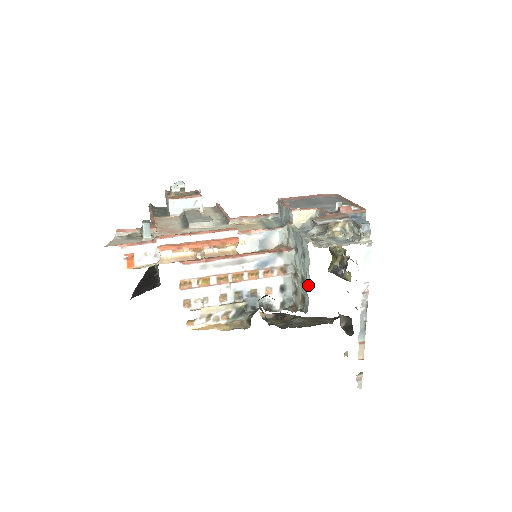
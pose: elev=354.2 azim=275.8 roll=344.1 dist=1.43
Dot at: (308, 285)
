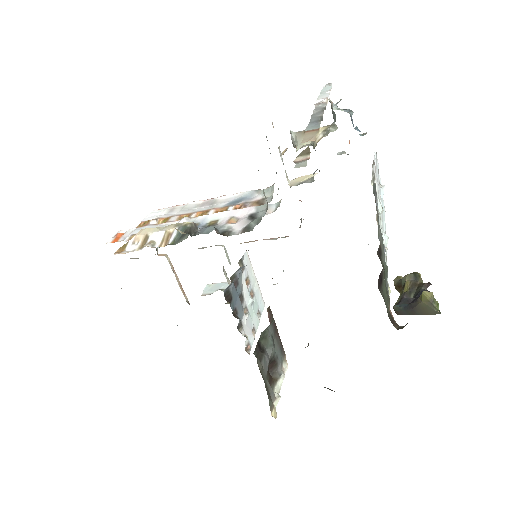
Dot at: occluded
